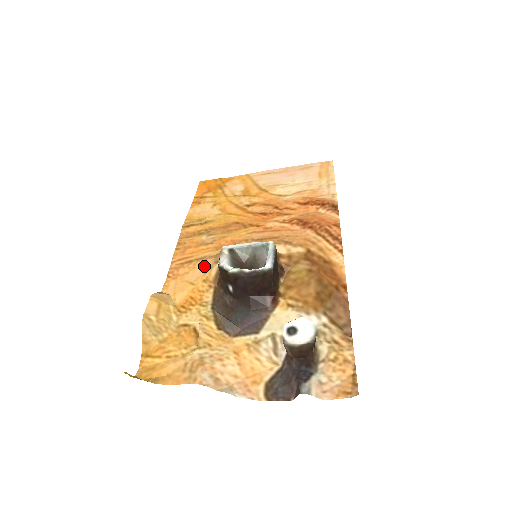
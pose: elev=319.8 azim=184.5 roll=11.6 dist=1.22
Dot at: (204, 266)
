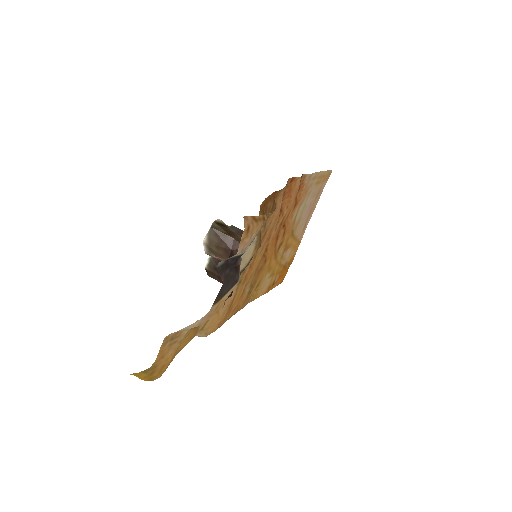
Dot at: occluded
